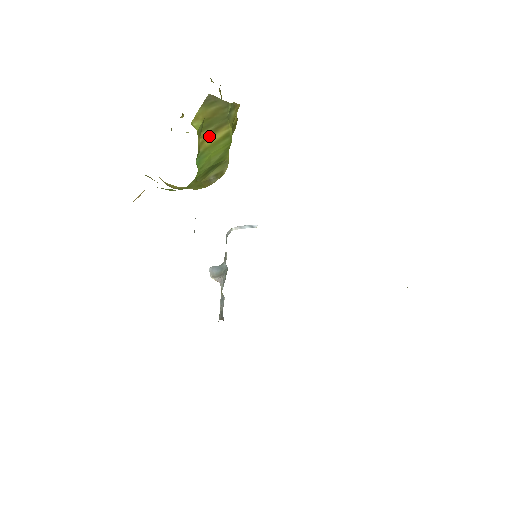
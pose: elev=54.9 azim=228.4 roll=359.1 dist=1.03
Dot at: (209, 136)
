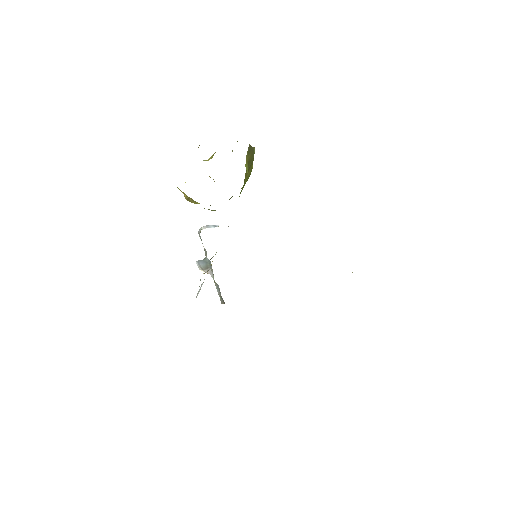
Dot at: (247, 174)
